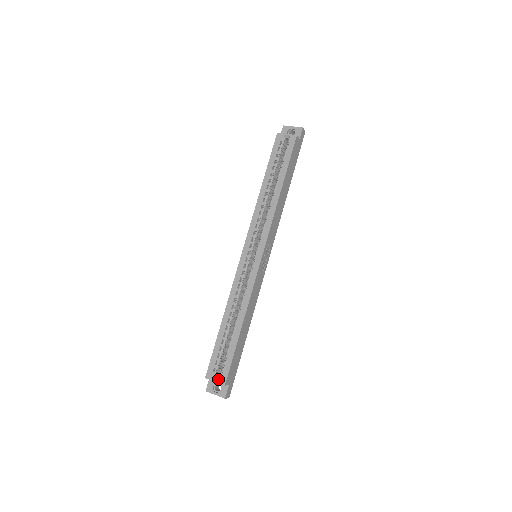
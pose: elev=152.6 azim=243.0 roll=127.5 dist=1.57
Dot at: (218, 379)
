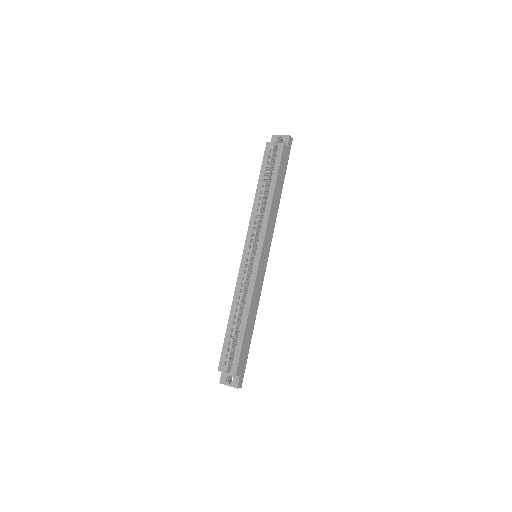
Dot at: (229, 371)
